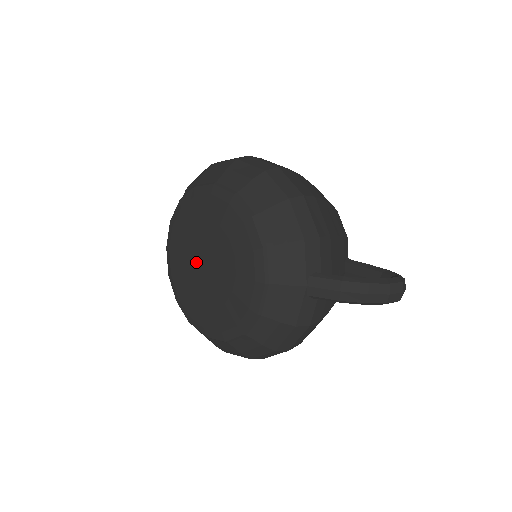
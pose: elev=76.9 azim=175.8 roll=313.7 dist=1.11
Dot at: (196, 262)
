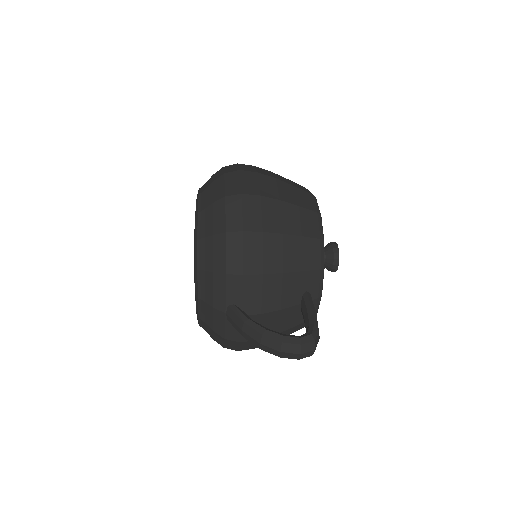
Dot at: occluded
